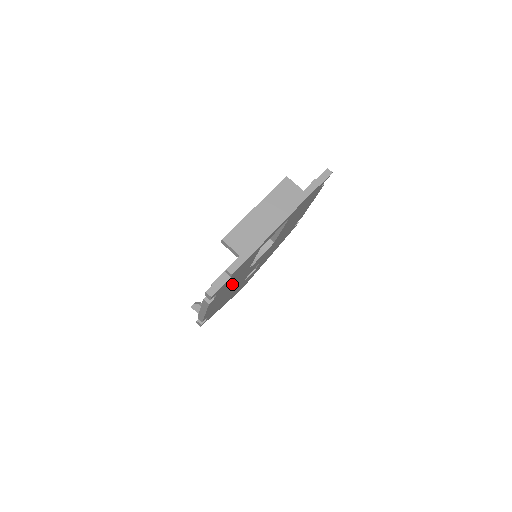
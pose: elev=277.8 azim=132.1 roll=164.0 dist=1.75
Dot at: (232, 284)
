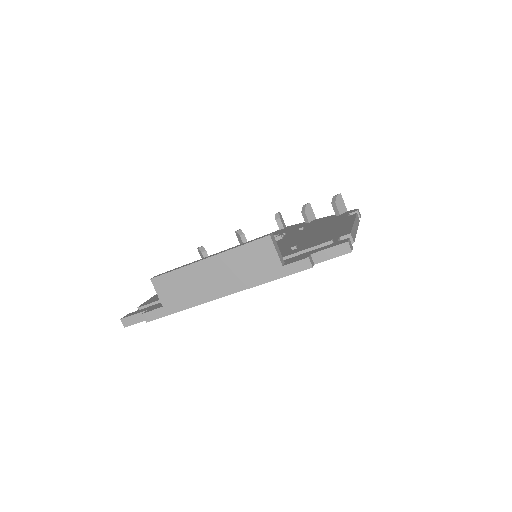
Dot at: occluded
